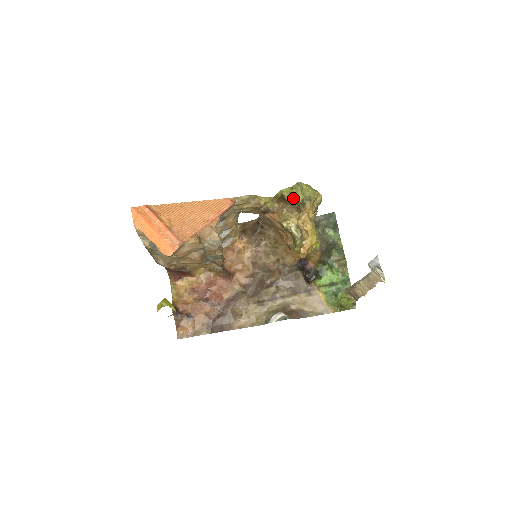
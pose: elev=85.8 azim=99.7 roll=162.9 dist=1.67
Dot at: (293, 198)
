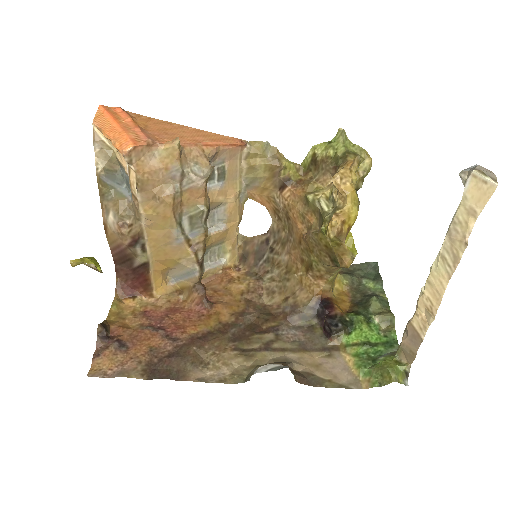
Dot at: (330, 155)
